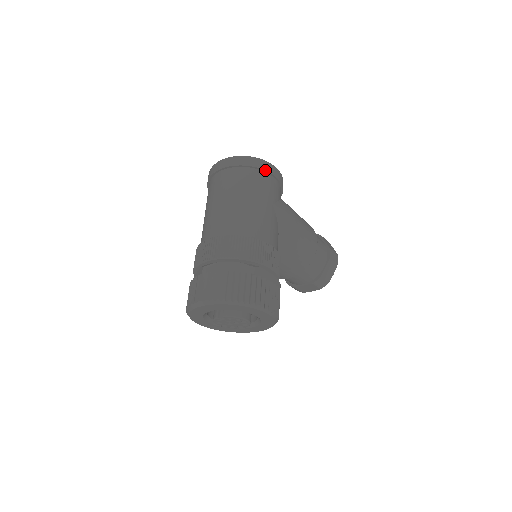
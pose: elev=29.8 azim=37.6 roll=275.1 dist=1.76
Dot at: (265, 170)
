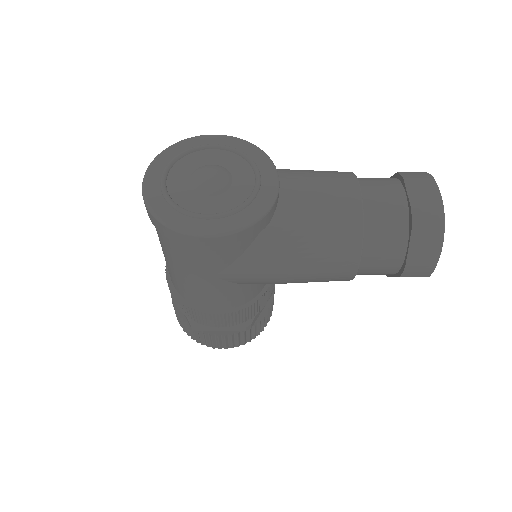
Dot at: (183, 245)
